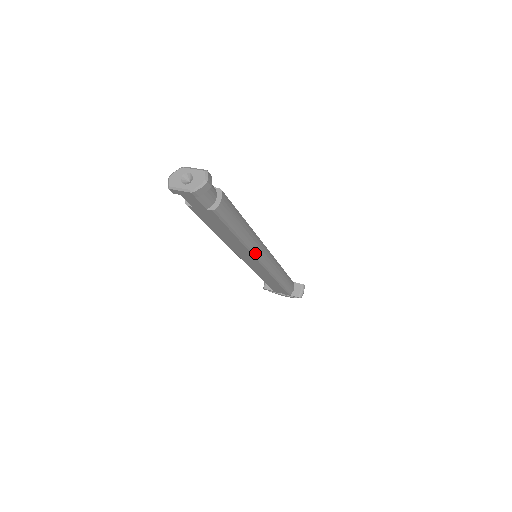
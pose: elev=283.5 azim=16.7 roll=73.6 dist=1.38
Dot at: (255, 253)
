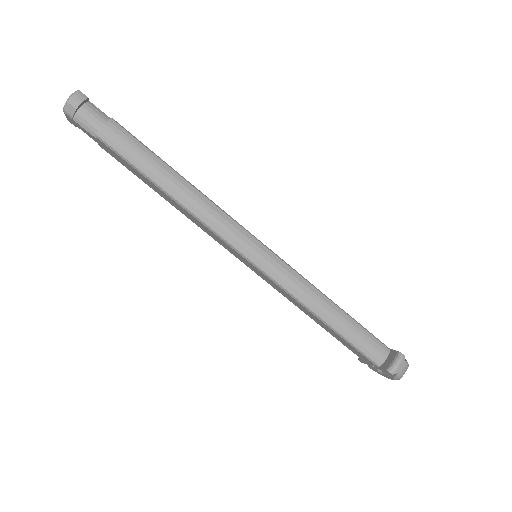
Dot at: (214, 229)
